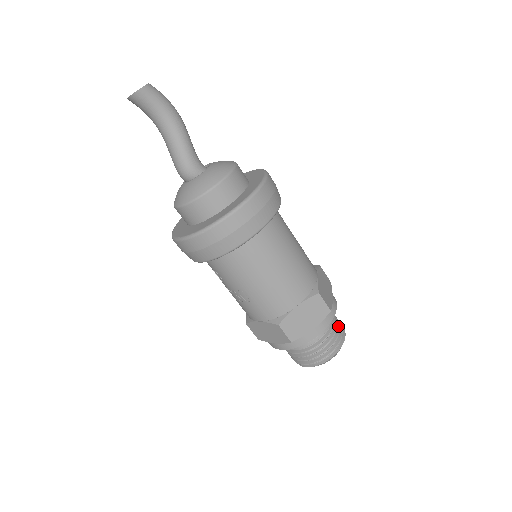
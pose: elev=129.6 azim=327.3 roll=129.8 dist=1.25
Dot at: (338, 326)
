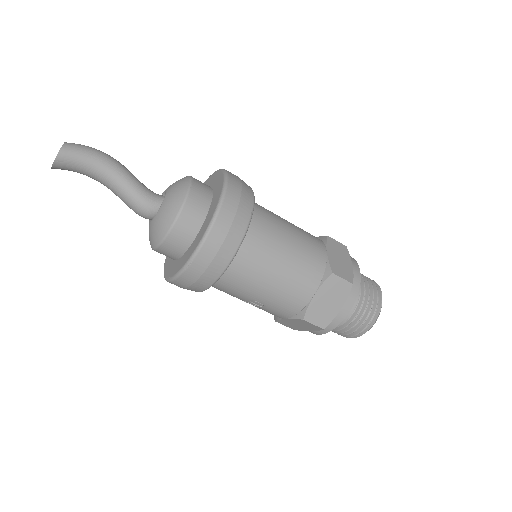
Dot at: (370, 288)
